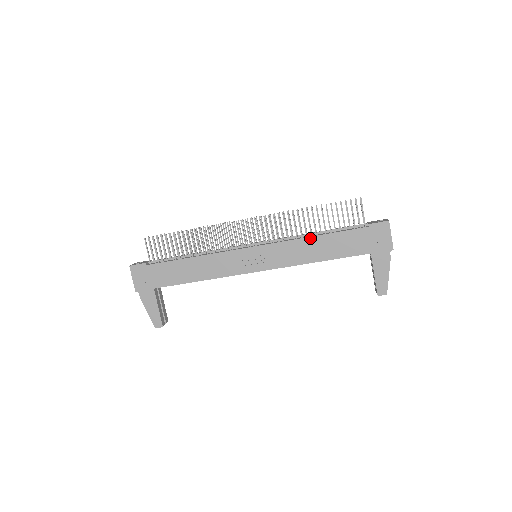
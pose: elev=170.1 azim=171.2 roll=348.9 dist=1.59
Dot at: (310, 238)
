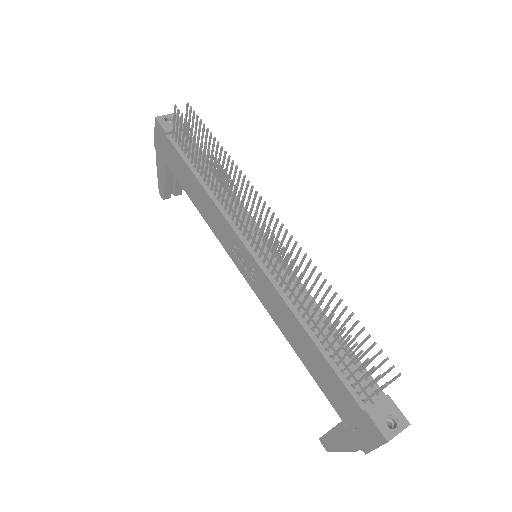
Dot at: (300, 325)
